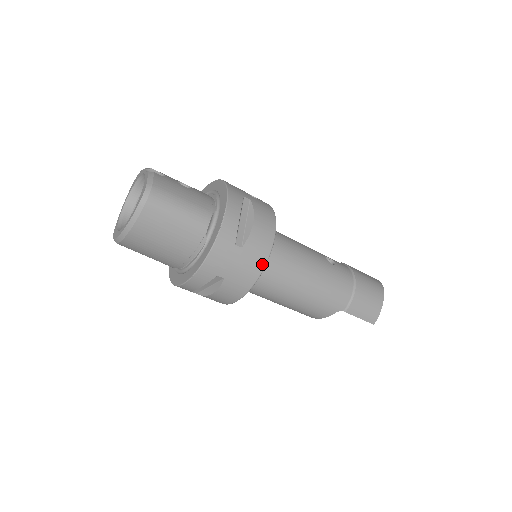
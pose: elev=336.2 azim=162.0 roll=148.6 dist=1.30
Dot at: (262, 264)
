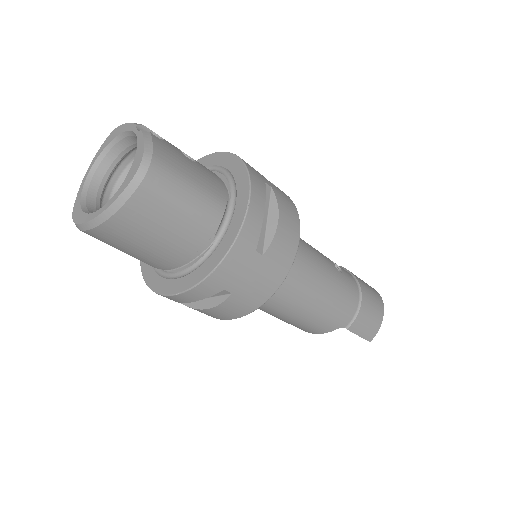
Dot at: (282, 277)
